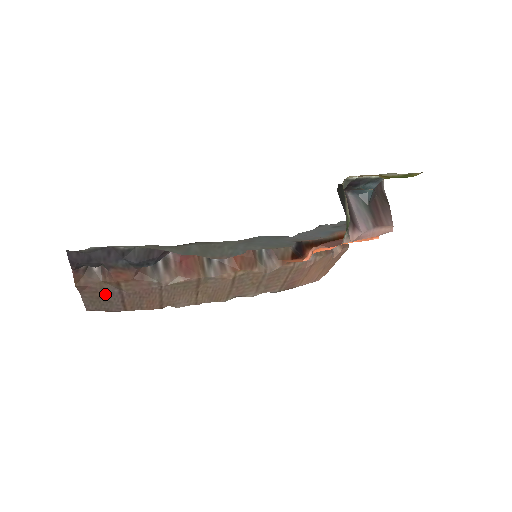
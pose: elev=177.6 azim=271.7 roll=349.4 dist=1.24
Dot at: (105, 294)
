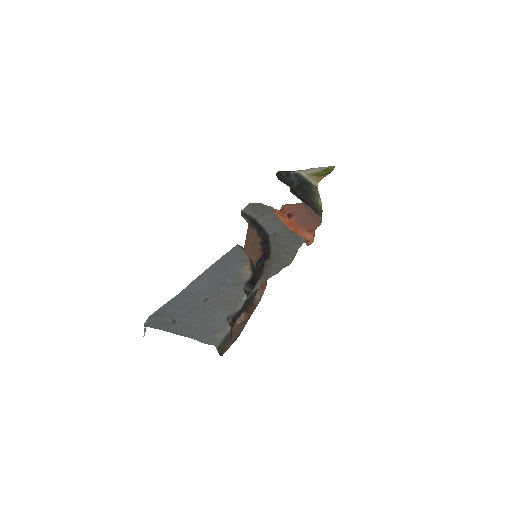
Dot at: (237, 333)
